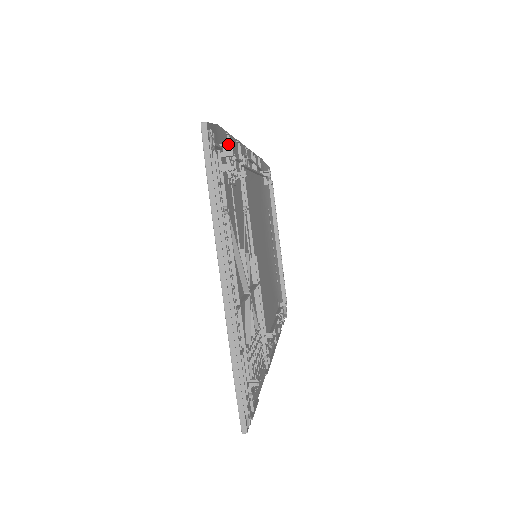
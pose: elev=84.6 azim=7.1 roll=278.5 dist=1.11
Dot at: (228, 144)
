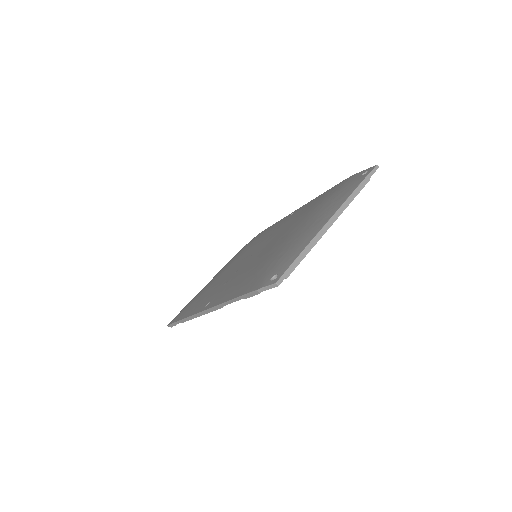
Dot at: occluded
